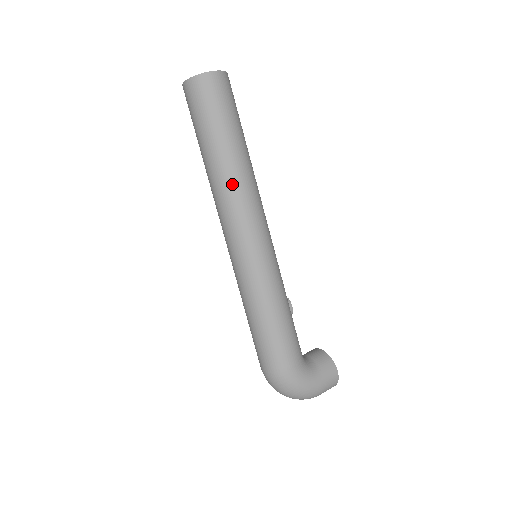
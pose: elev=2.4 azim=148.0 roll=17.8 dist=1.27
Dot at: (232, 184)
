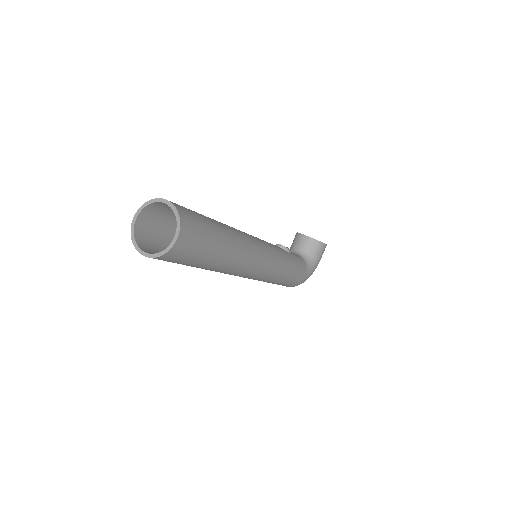
Dot at: (233, 268)
